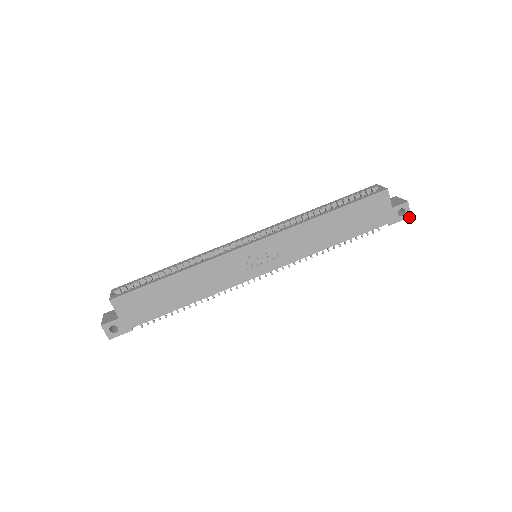
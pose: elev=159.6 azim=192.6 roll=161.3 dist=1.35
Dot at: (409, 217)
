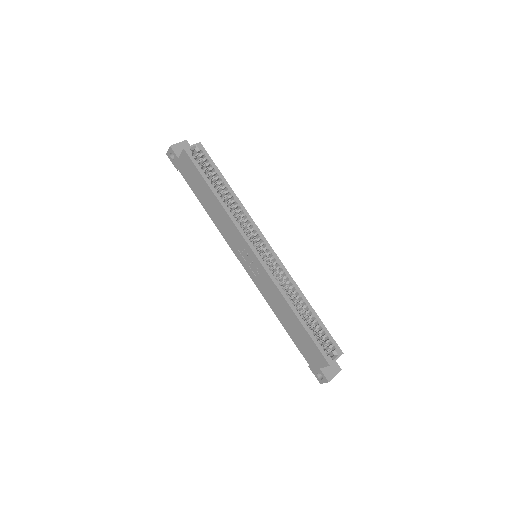
Dot at: (320, 382)
